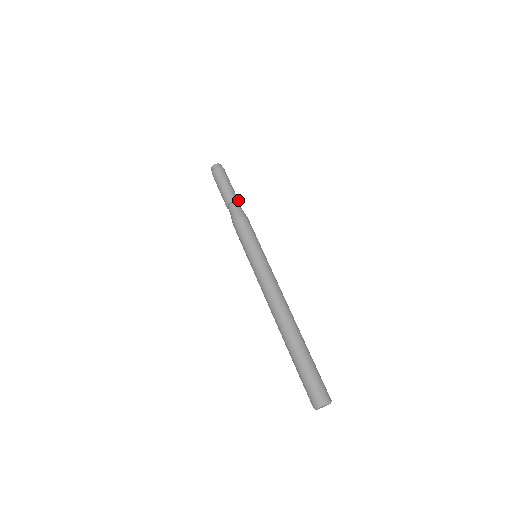
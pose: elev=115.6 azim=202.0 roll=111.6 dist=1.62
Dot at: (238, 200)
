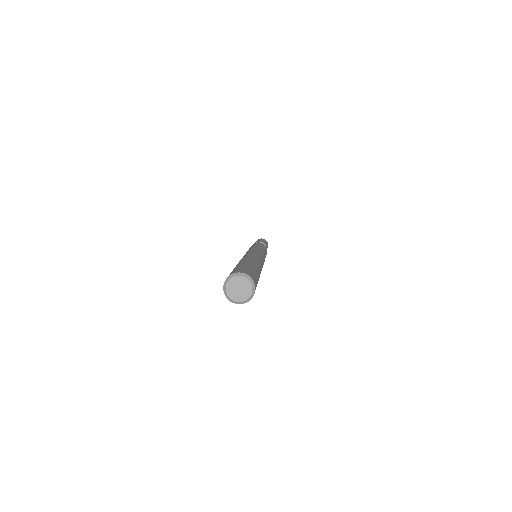
Dot at: occluded
